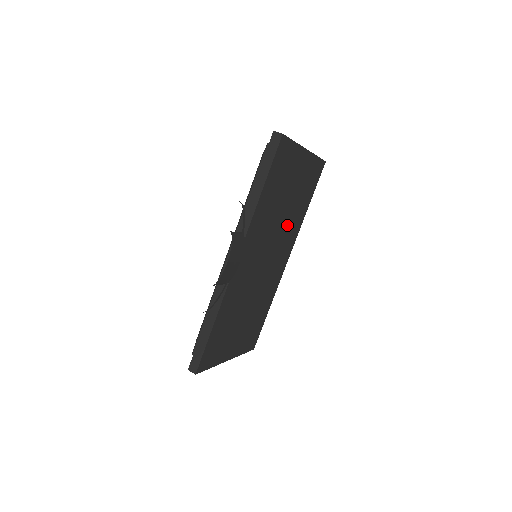
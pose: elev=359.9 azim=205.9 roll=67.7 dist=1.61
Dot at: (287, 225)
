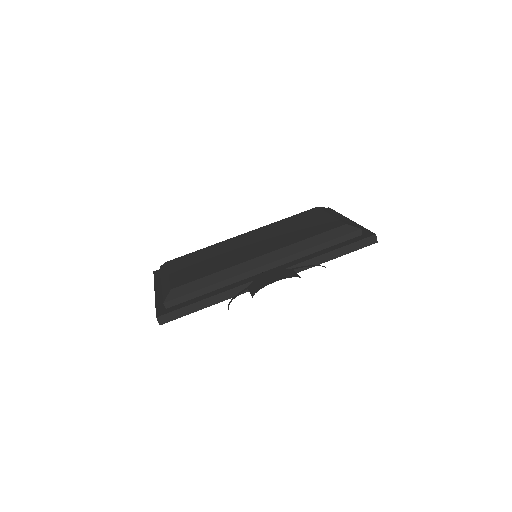
Dot at: occluded
